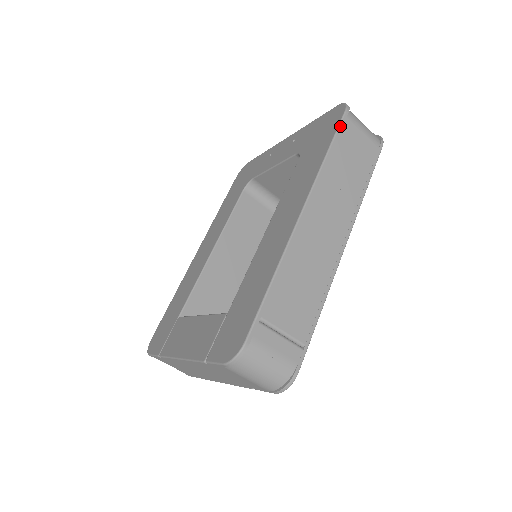
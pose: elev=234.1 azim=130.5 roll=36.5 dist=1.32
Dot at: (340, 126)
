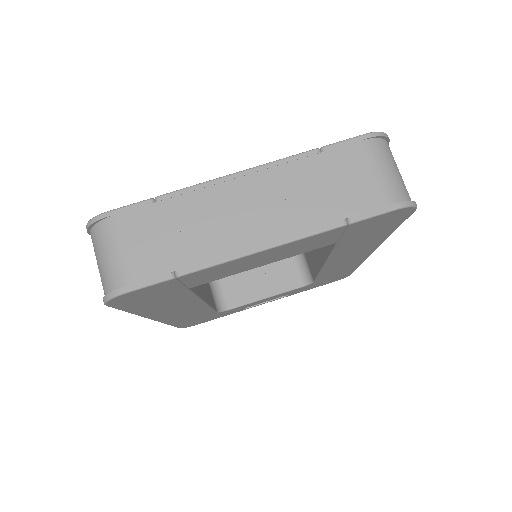
Dot at: occluded
